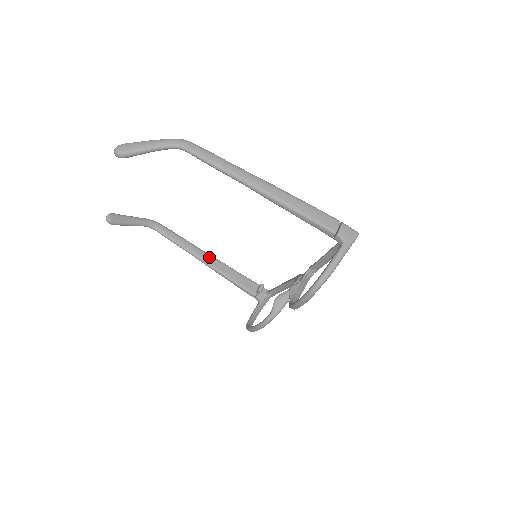
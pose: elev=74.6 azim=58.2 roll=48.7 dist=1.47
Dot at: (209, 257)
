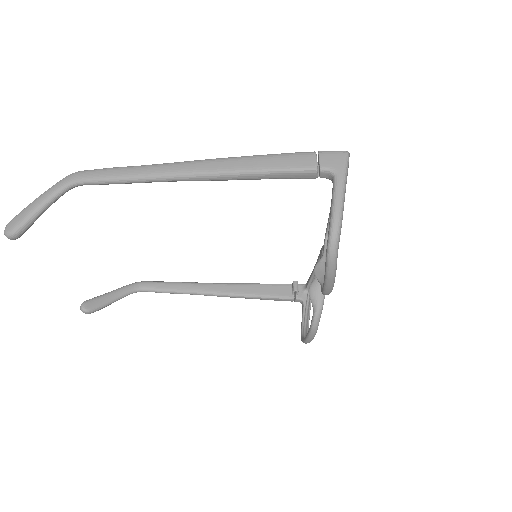
Dot at: (219, 286)
